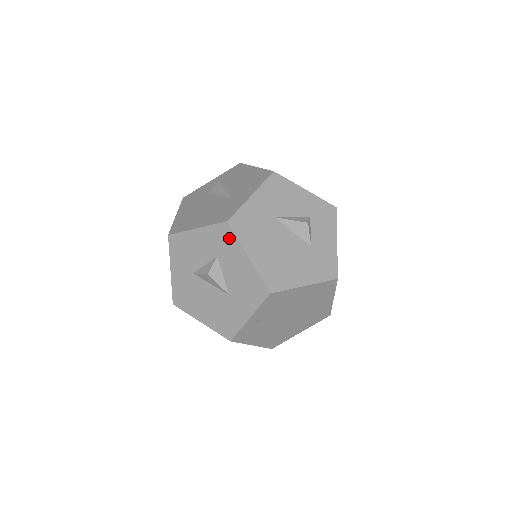
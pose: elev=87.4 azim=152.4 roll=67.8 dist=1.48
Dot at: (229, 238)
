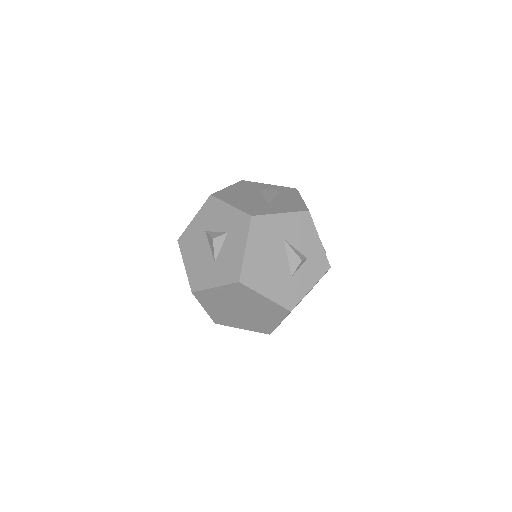
Dot at: (244, 227)
